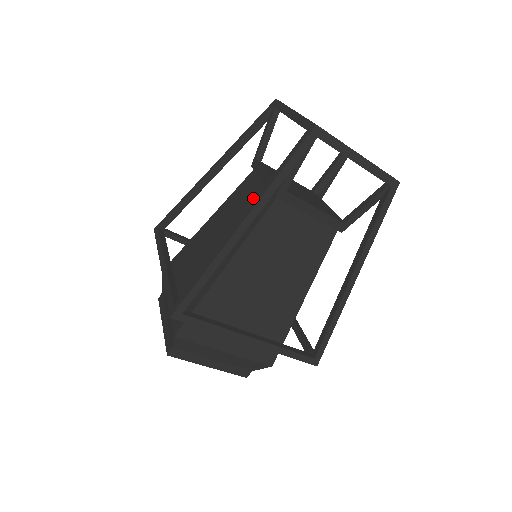
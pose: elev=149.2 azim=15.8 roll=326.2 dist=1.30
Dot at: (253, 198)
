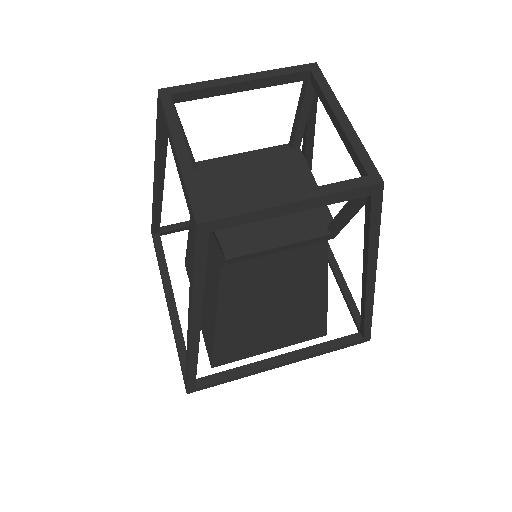
Dot at: occluded
